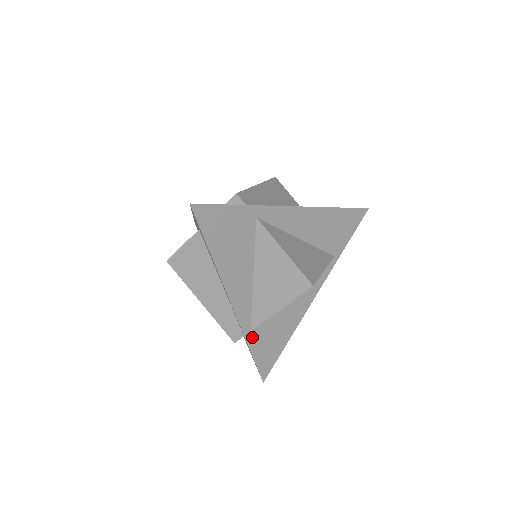
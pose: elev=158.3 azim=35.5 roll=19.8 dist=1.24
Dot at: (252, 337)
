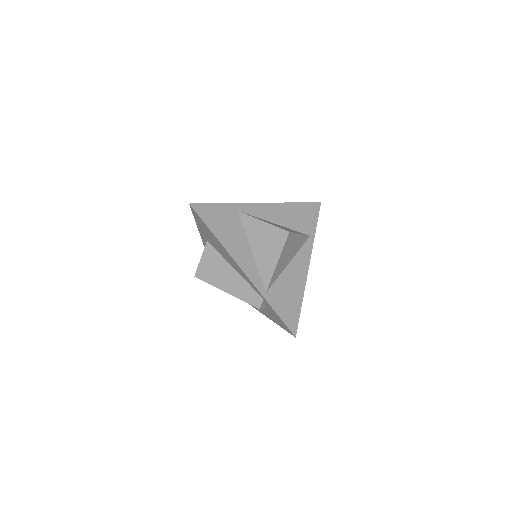
Dot at: (269, 297)
